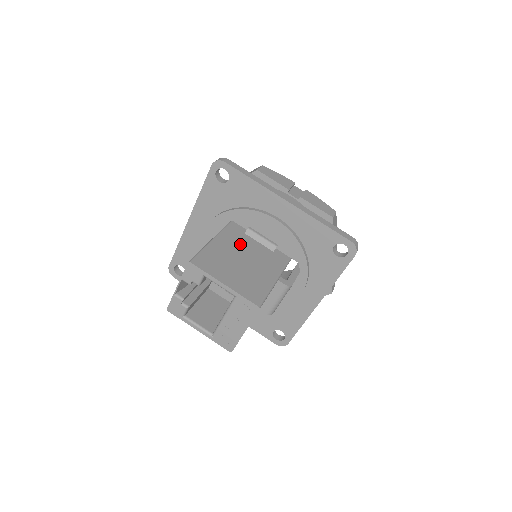
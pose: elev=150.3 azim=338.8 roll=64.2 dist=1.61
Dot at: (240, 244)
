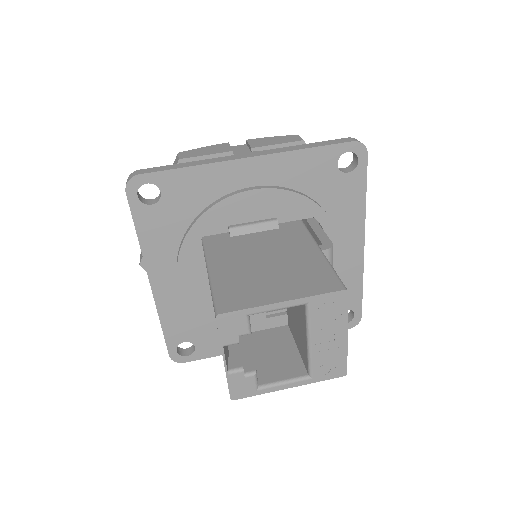
Dot at: (241, 250)
